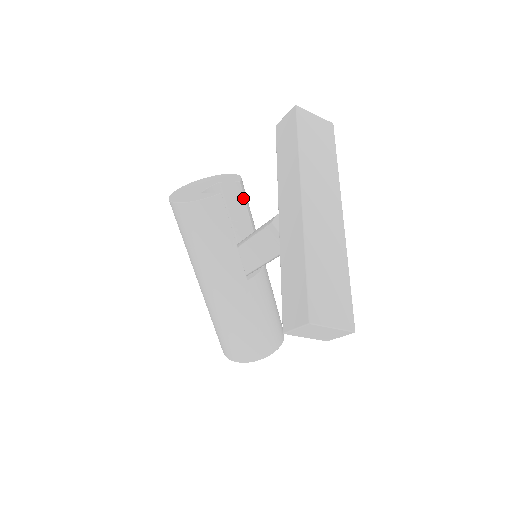
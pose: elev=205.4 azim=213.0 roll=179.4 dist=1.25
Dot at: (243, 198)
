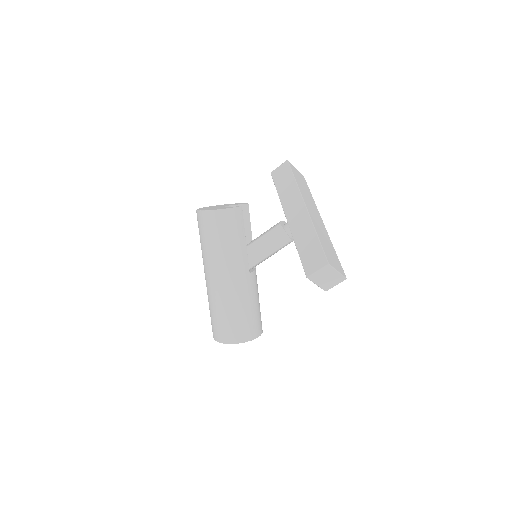
Dot at: (249, 216)
